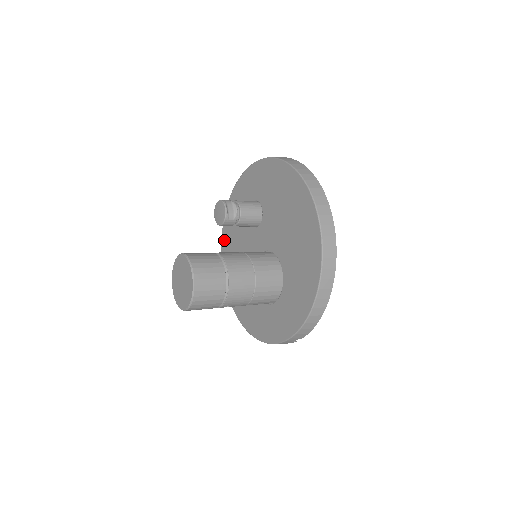
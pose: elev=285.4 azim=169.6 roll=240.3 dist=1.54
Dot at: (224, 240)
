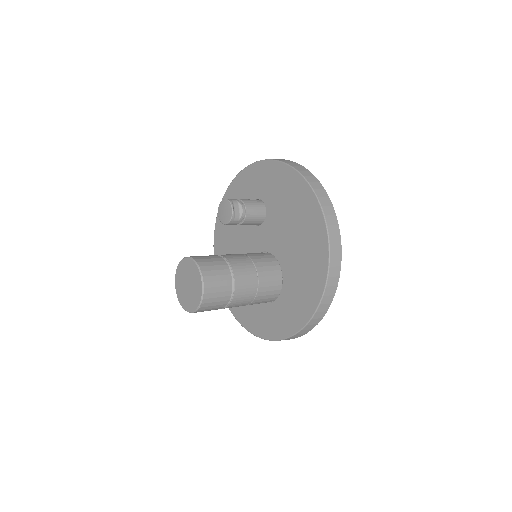
Dot at: (218, 226)
